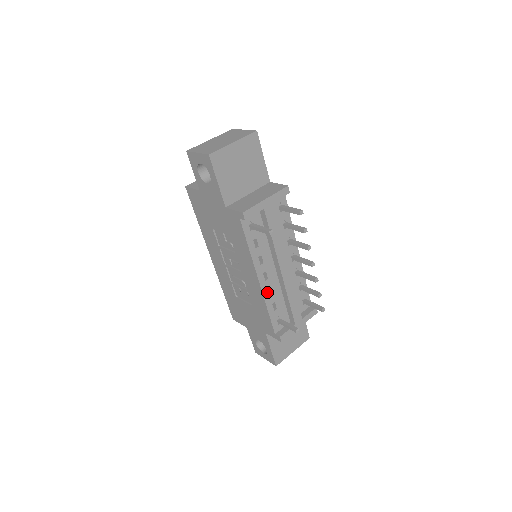
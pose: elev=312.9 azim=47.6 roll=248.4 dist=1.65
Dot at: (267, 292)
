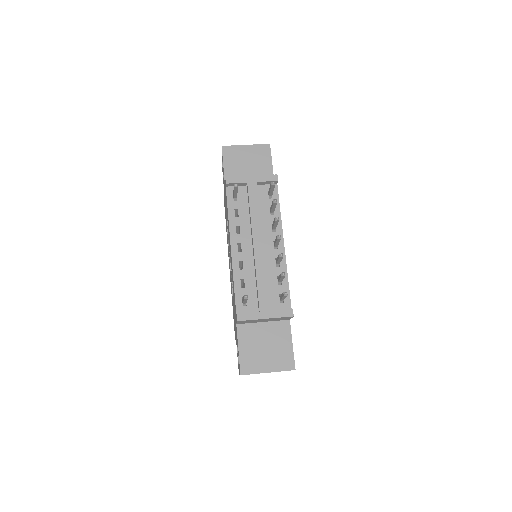
Dot at: (238, 264)
